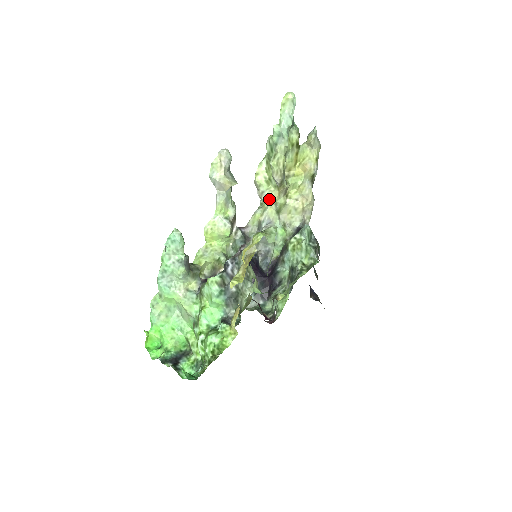
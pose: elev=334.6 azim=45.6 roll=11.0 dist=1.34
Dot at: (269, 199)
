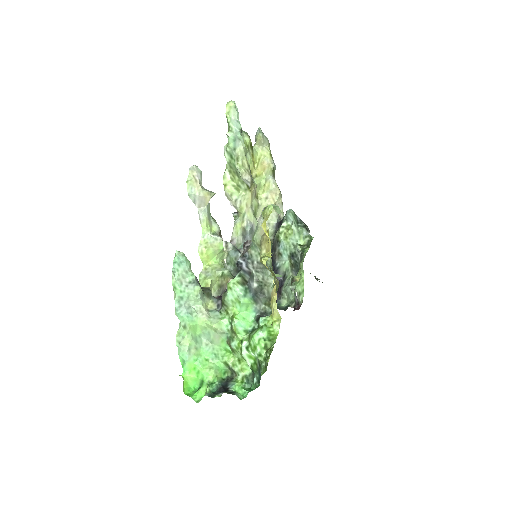
Dot at: (244, 203)
